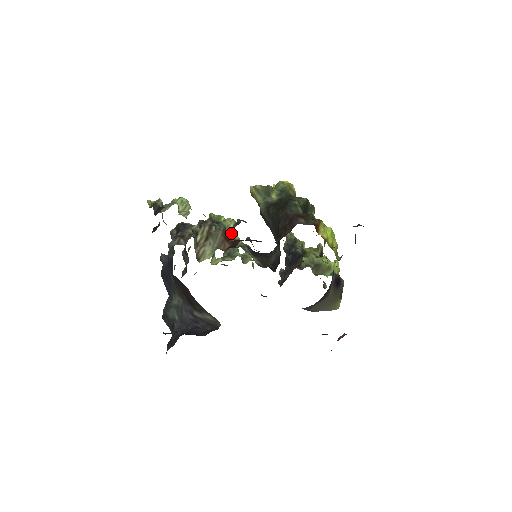
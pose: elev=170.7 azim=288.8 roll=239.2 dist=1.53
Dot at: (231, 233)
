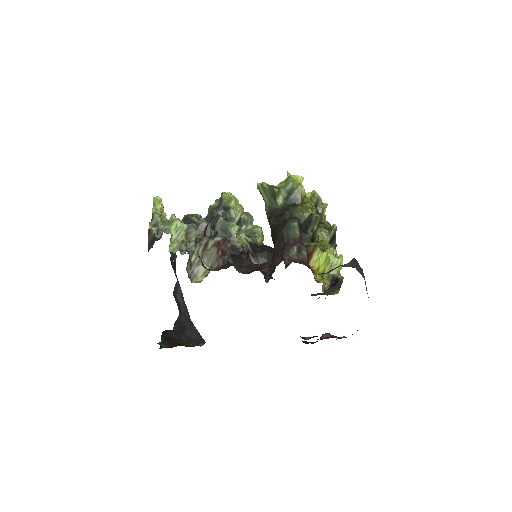
Dot at: (234, 230)
